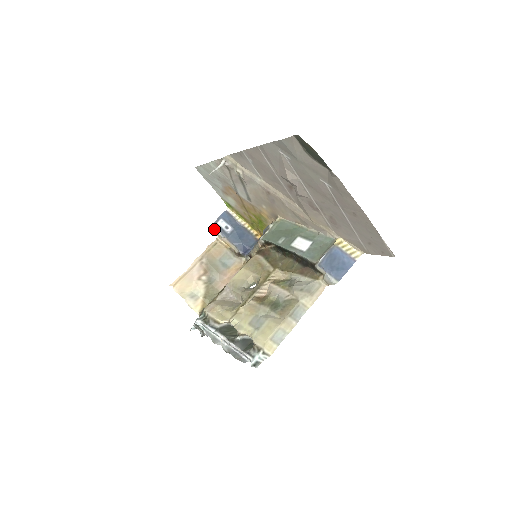
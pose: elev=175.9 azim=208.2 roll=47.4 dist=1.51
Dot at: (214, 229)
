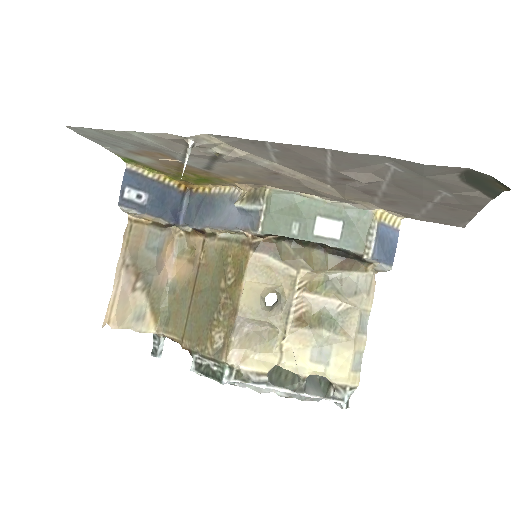
Dot at: (123, 209)
